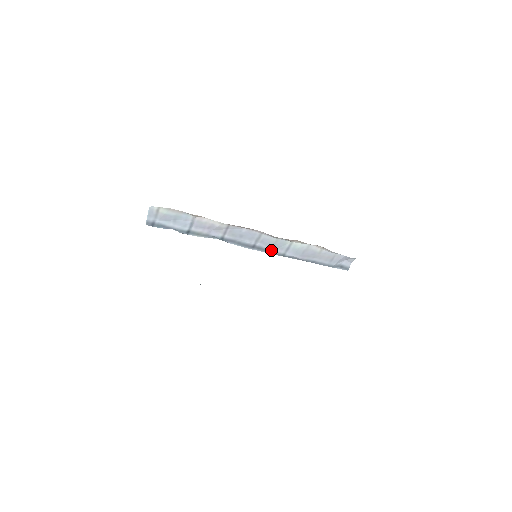
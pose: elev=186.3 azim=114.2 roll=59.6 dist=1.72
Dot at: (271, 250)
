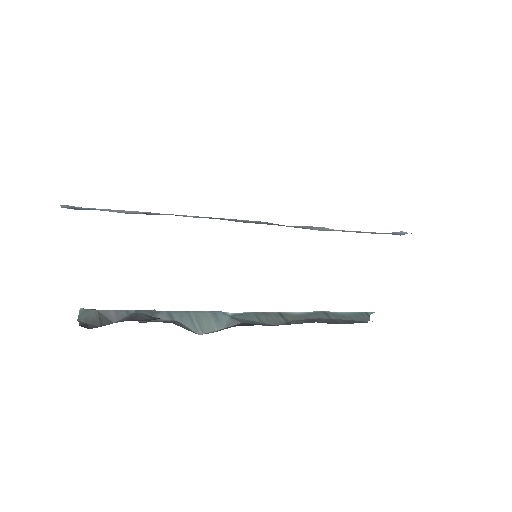
Dot at: occluded
